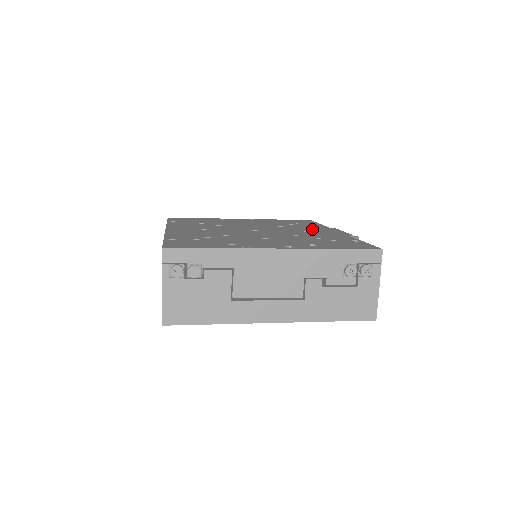
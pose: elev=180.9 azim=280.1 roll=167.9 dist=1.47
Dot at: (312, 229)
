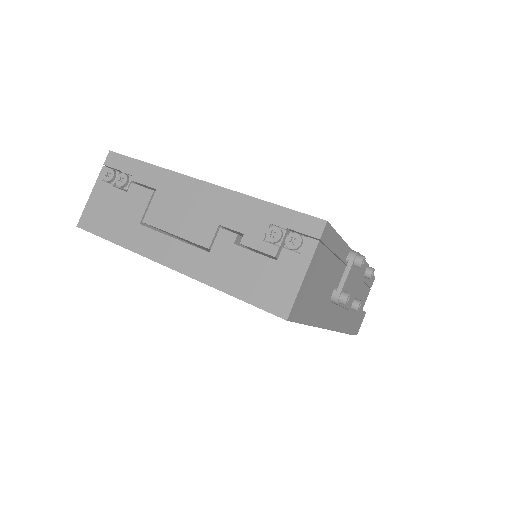
Dot at: occluded
